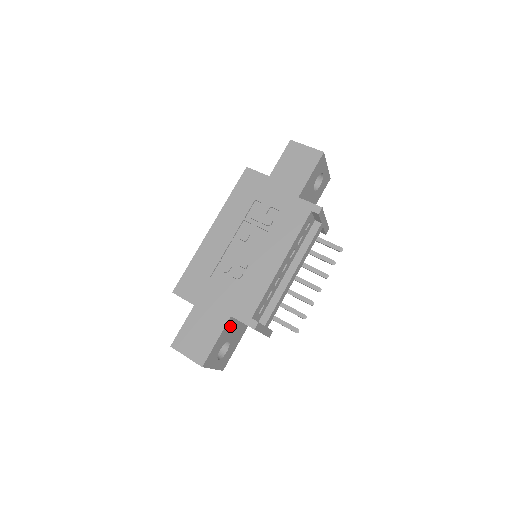
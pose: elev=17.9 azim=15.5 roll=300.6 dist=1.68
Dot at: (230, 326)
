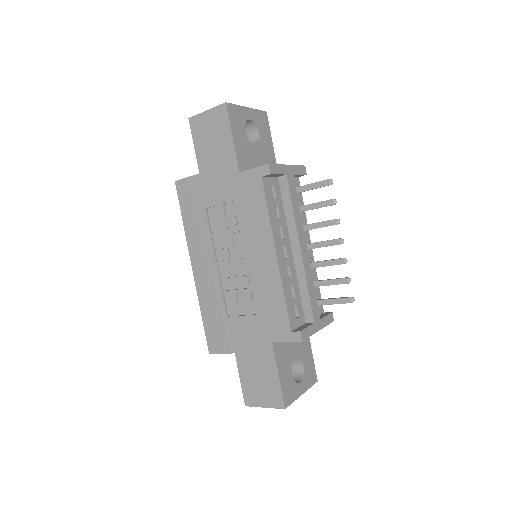
Dot at: (281, 348)
